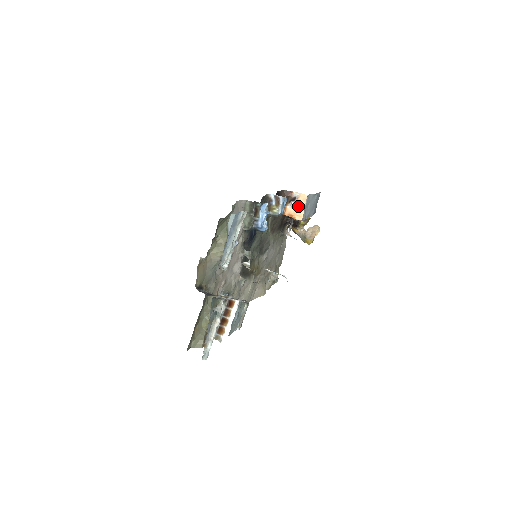
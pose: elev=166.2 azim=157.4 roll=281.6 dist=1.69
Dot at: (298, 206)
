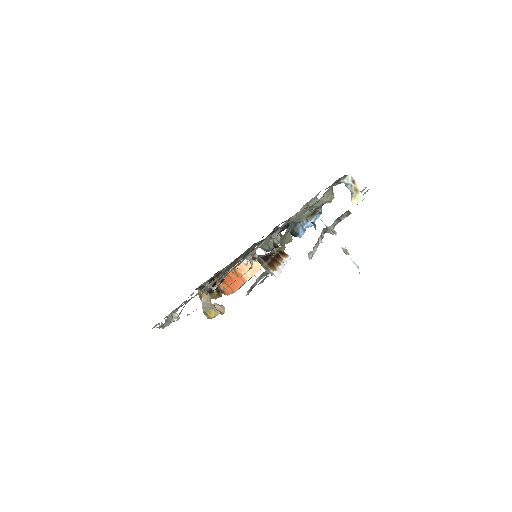
Dot at: occluded
